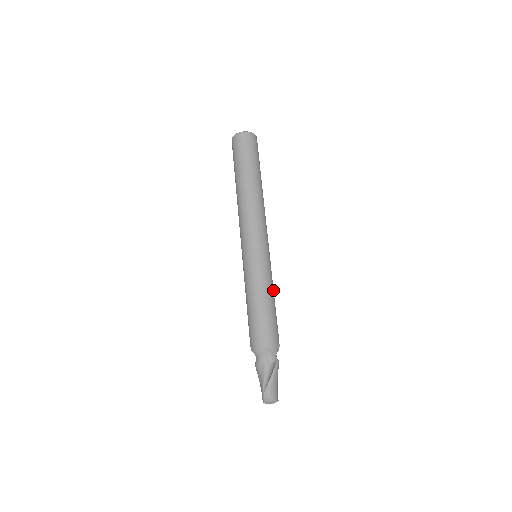
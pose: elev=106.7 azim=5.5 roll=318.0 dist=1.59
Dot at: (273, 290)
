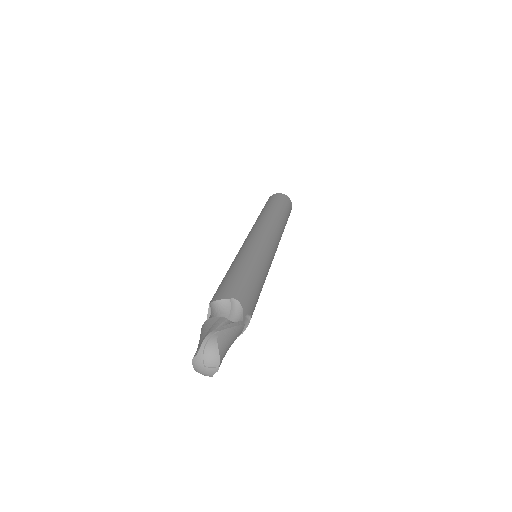
Dot at: (264, 281)
